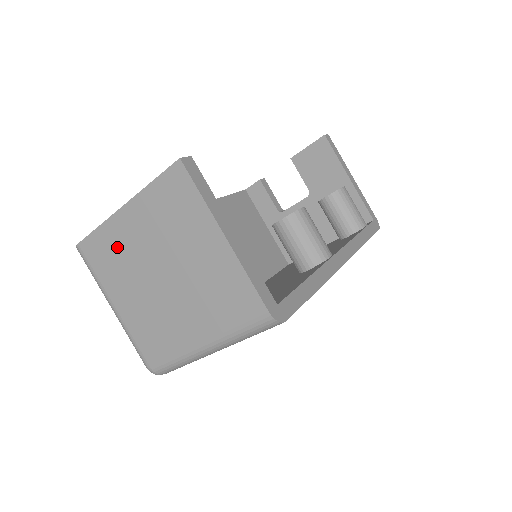
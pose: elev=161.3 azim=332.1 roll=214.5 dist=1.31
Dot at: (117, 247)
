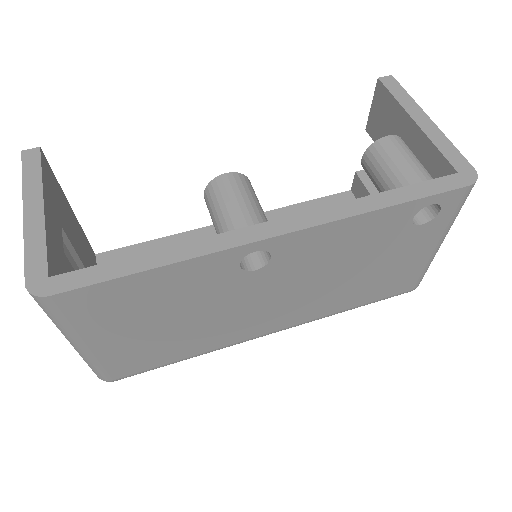
Dot at: occluded
